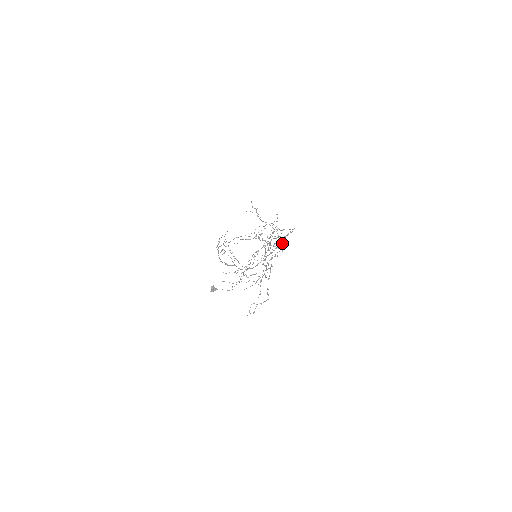
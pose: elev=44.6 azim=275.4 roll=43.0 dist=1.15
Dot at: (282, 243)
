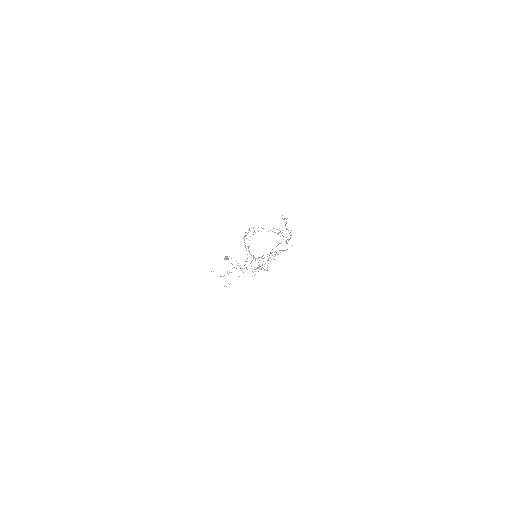
Dot at: occluded
